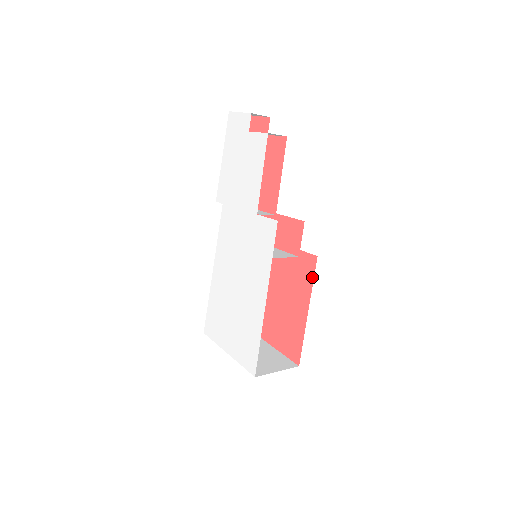
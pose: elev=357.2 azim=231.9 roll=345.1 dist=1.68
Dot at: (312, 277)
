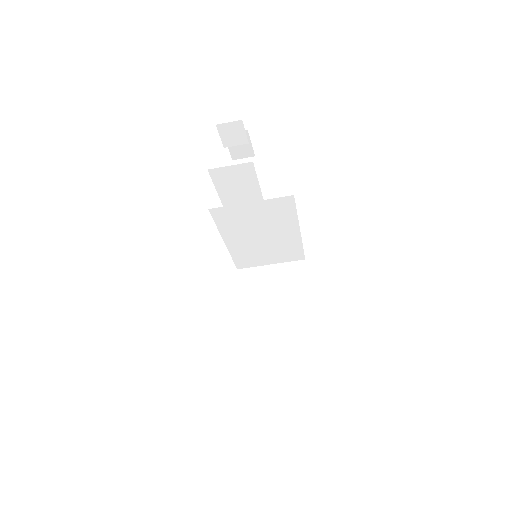
Dot at: occluded
